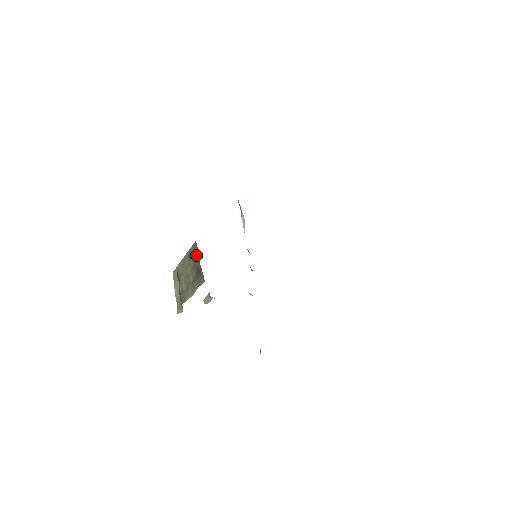
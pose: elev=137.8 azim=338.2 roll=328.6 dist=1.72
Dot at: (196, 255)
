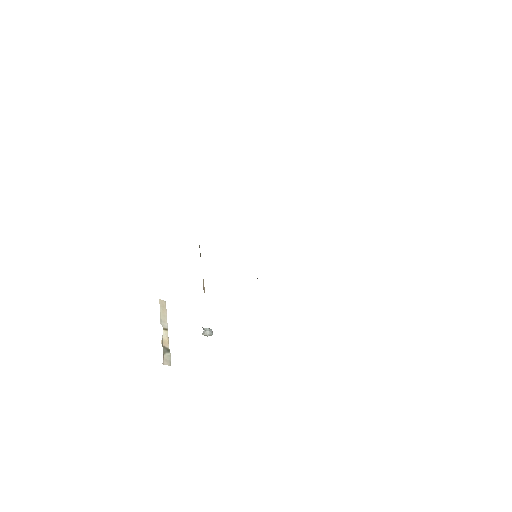
Dot at: occluded
